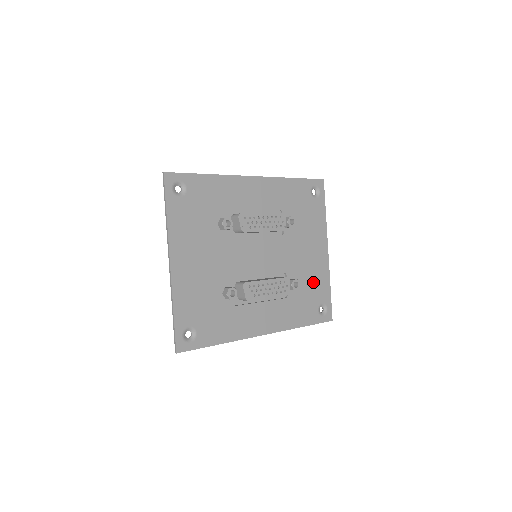
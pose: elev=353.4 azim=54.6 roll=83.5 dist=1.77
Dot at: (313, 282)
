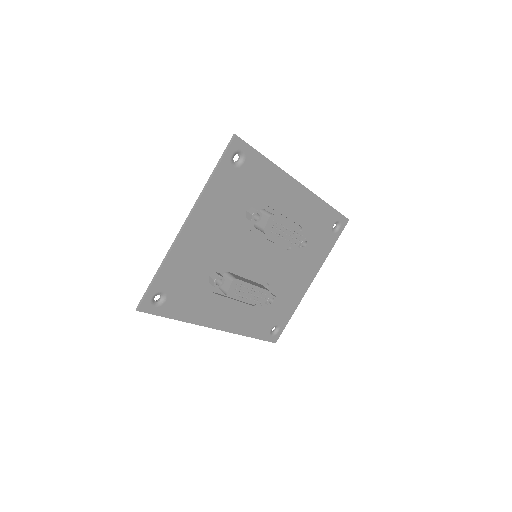
Dot at: (284, 303)
